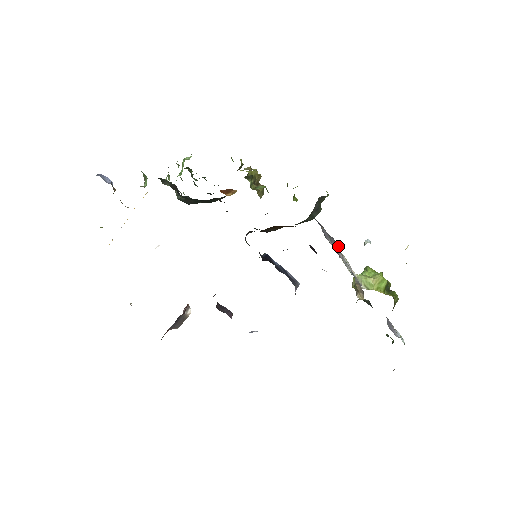
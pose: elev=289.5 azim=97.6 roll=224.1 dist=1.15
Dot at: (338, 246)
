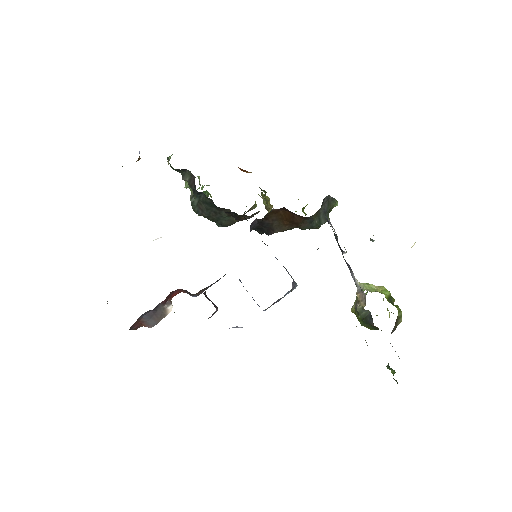
Dot at: occluded
